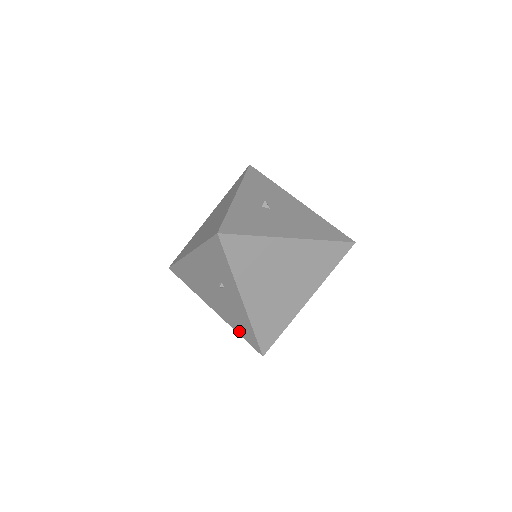
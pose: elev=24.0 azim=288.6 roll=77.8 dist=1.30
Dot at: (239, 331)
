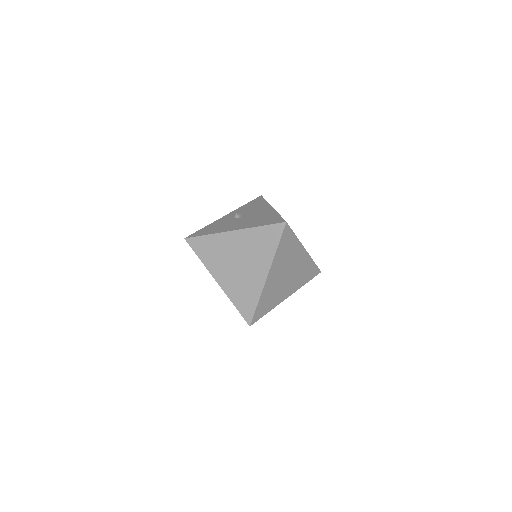
Dot at: occluded
